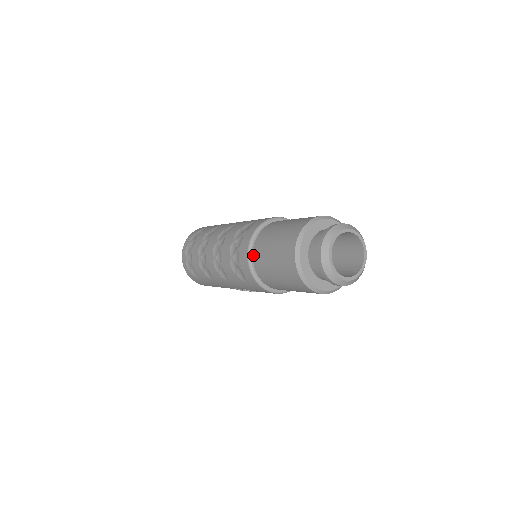
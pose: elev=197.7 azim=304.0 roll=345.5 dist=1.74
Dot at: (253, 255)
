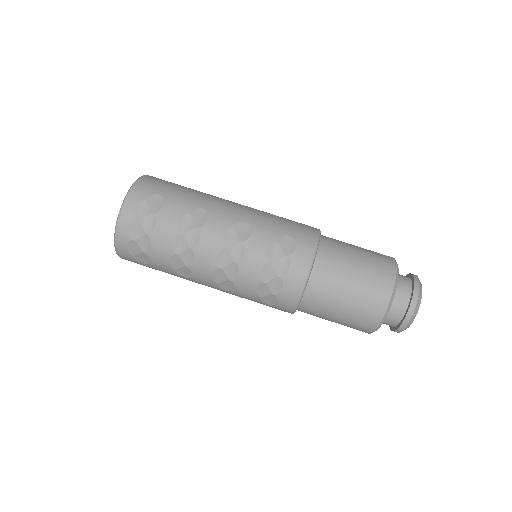
Dot at: (307, 291)
